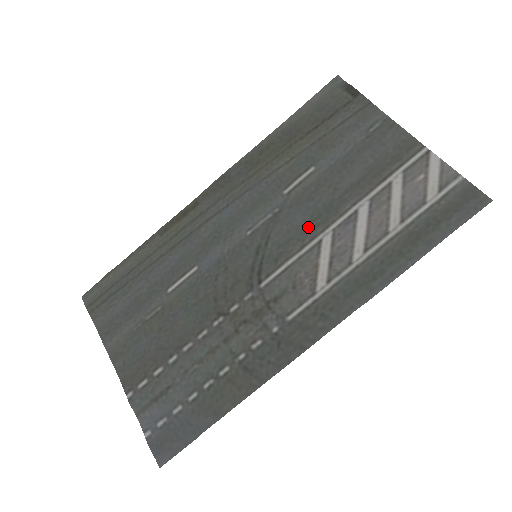
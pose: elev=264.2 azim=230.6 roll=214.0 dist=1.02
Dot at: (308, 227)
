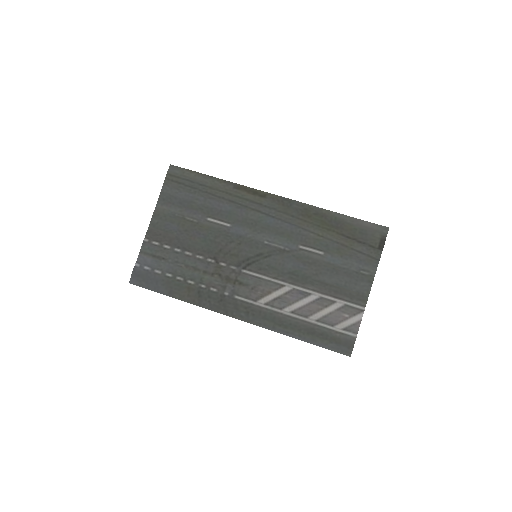
Dot at: (288, 274)
